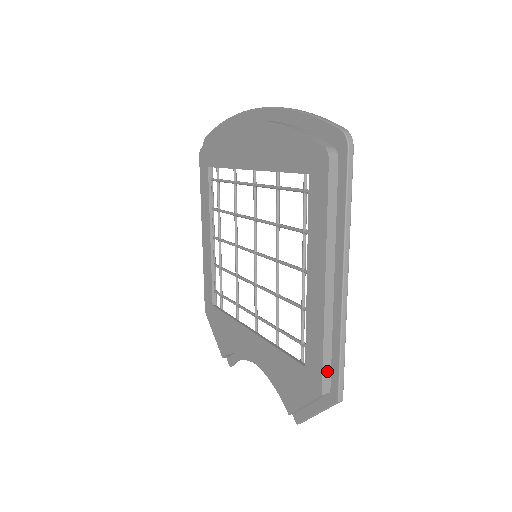
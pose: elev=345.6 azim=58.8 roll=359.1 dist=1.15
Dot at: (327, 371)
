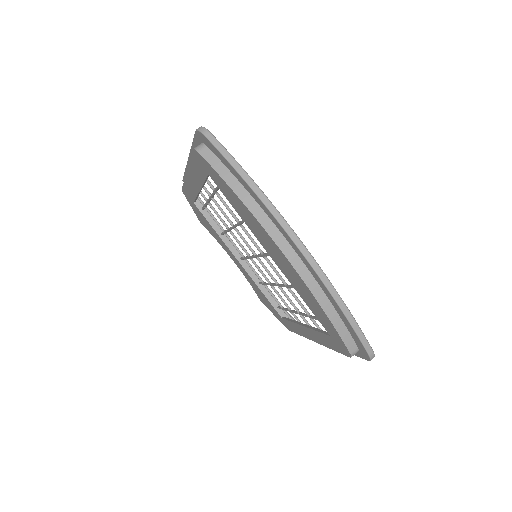
Dot at: occluded
